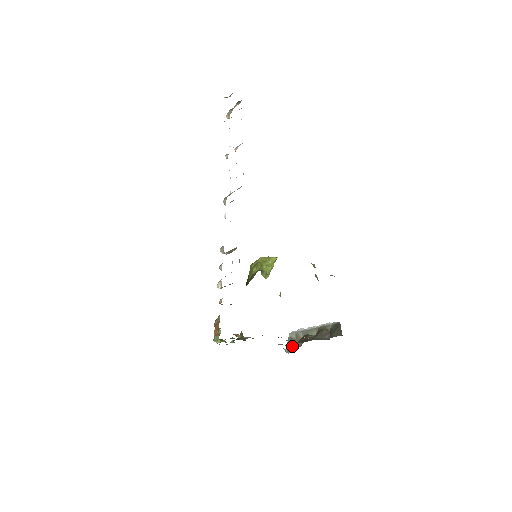
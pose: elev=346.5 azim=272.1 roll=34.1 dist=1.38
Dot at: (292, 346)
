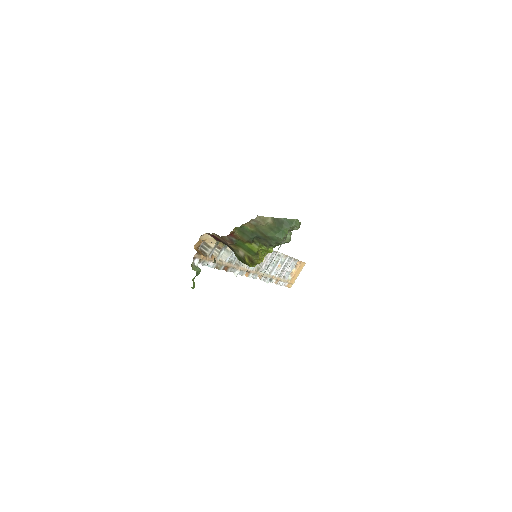
Dot at: occluded
